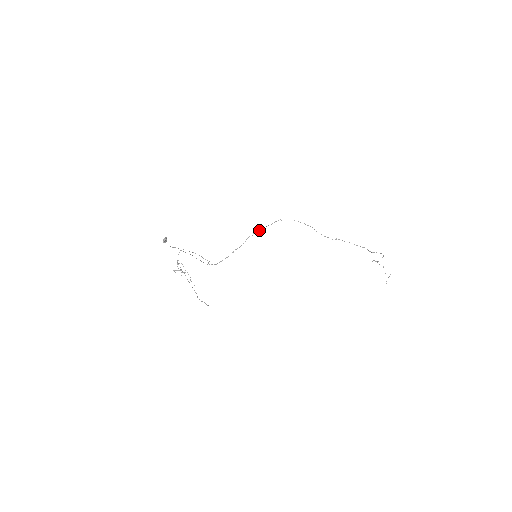
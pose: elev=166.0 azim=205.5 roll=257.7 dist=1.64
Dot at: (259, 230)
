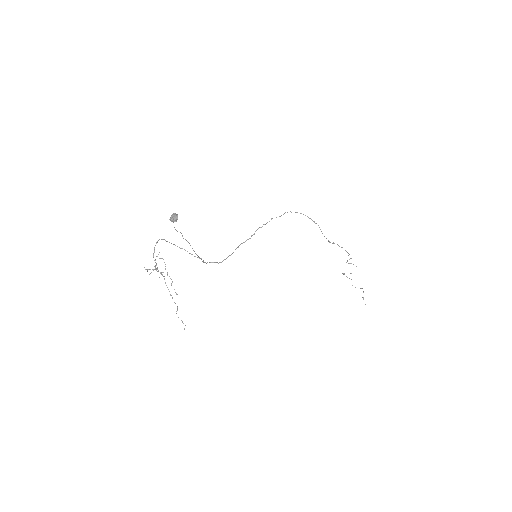
Dot at: (269, 221)
